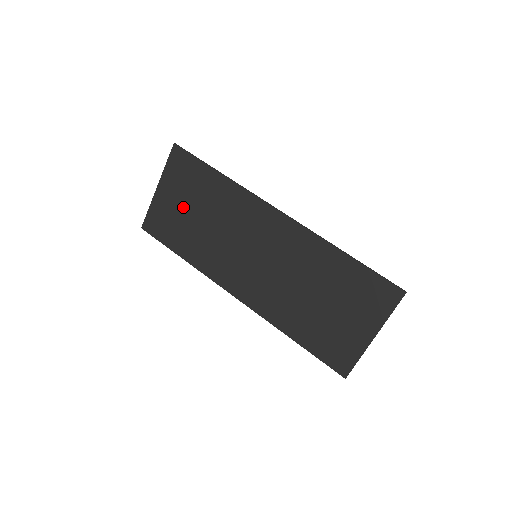
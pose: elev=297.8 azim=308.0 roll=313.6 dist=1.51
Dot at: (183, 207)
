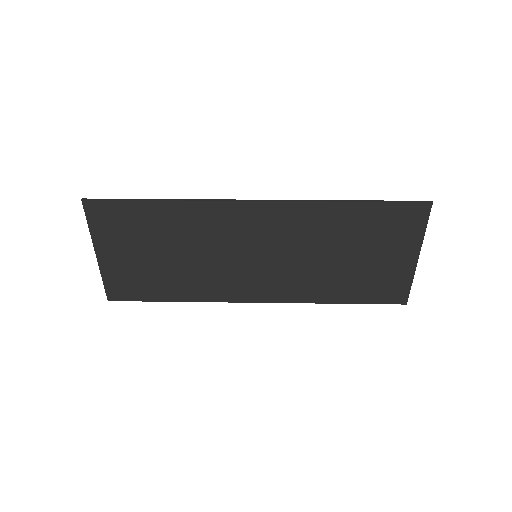
Dot at: (142, 256)
